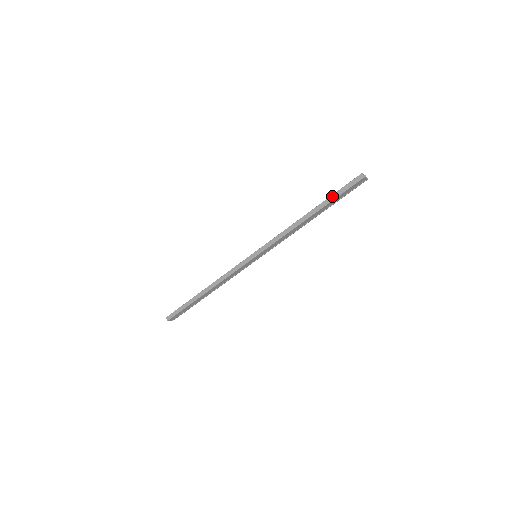
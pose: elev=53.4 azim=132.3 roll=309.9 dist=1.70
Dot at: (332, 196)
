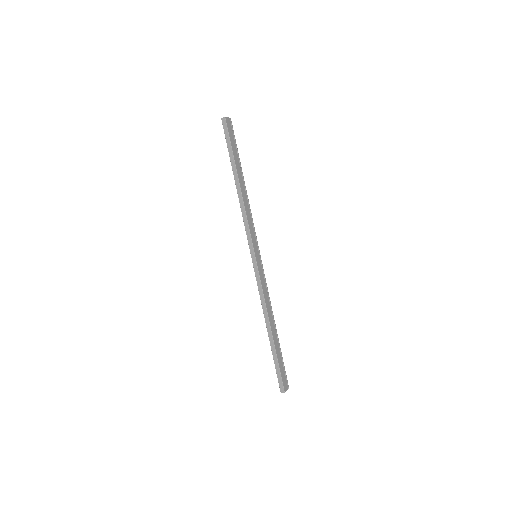
Dot at: (229, 153)
